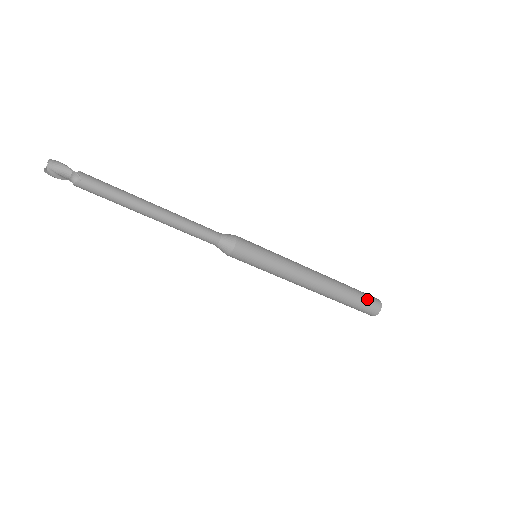
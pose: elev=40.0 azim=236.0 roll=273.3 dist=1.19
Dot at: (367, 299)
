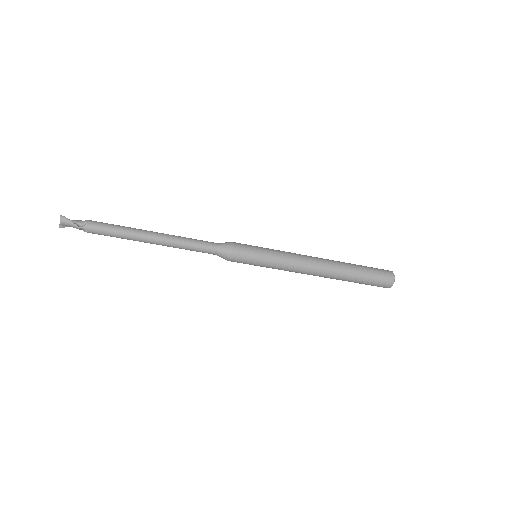
Dot at: (375, 282)
